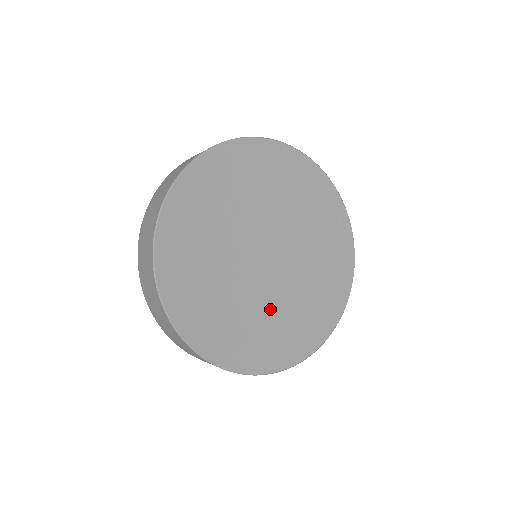
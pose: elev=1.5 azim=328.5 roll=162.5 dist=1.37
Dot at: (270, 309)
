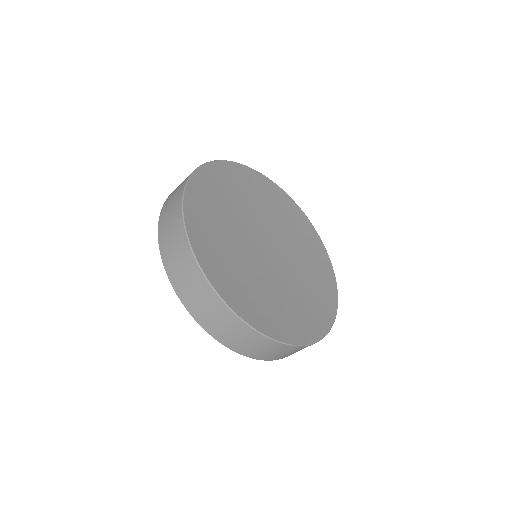
Dot at: (288, 290)
